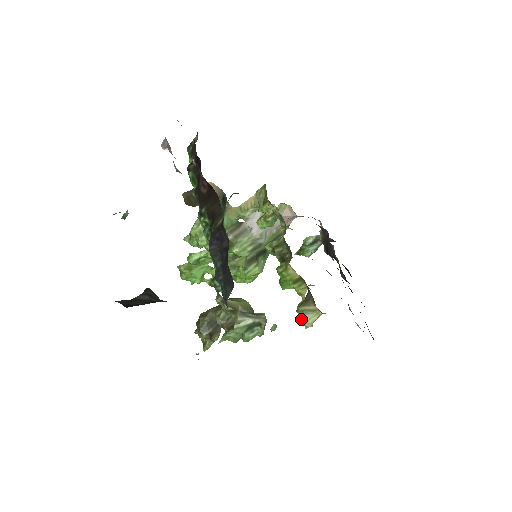
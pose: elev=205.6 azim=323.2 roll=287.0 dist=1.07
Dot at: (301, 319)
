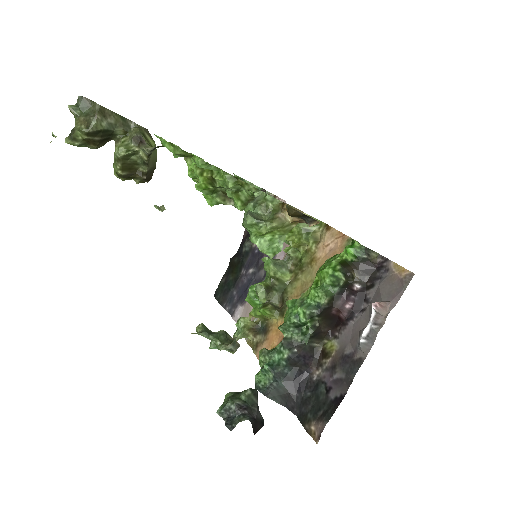
Dot at: (238, 335)
